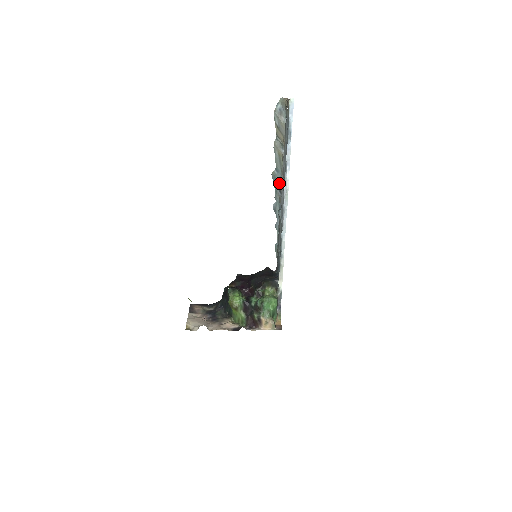
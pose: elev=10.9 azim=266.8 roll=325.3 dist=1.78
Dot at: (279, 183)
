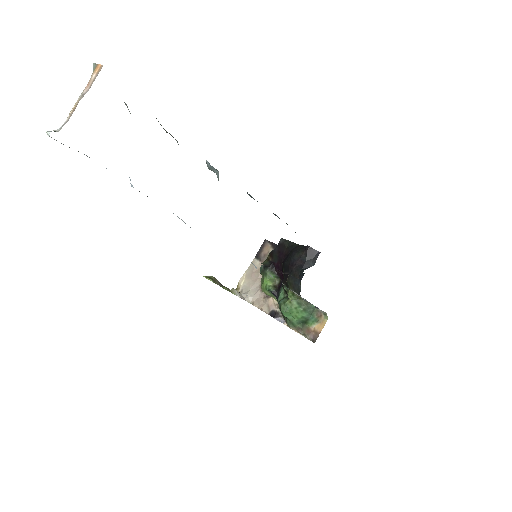
Dot at: occluded
